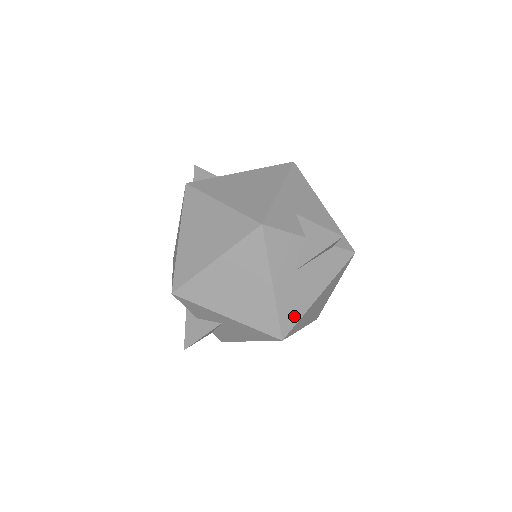
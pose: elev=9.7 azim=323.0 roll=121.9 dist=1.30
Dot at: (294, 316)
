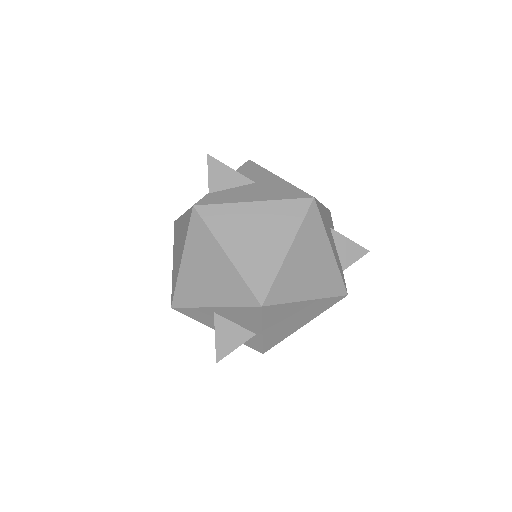
Dot at: (322, 217)
